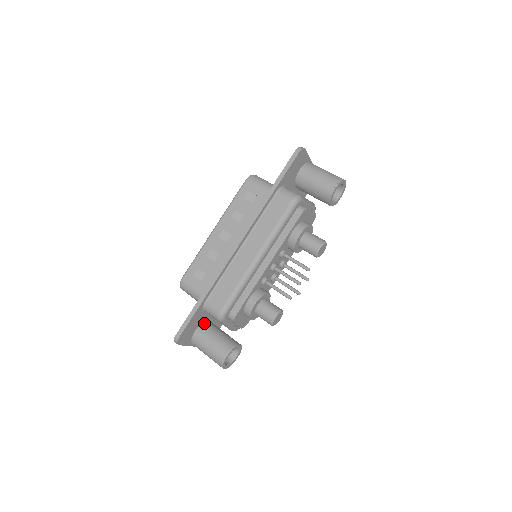
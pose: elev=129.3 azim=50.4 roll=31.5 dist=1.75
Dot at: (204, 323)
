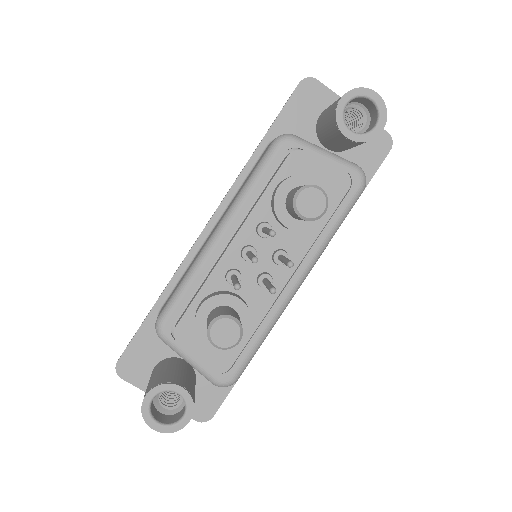
Dot at: (170, 358)
